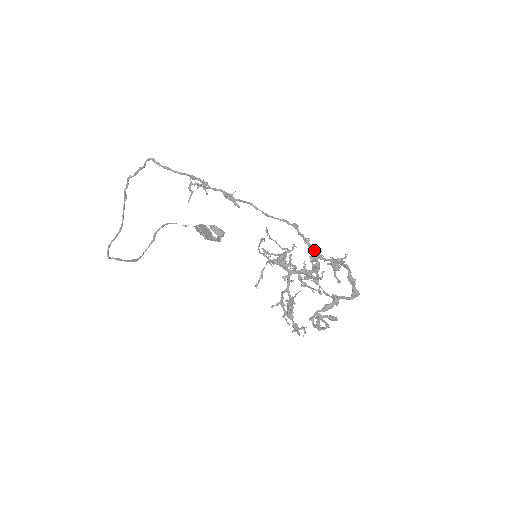
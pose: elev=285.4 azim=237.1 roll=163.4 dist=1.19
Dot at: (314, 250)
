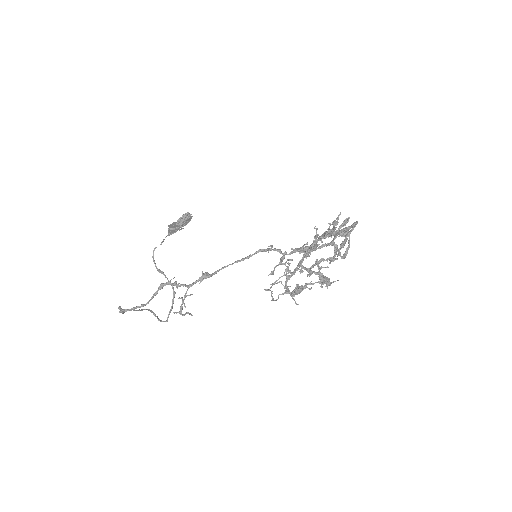
Dot at: (303, 250)
